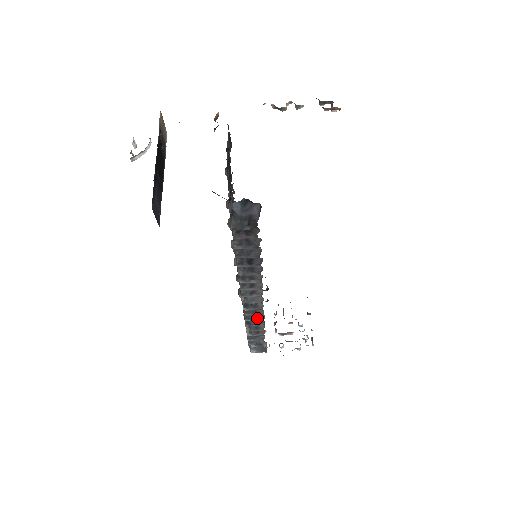
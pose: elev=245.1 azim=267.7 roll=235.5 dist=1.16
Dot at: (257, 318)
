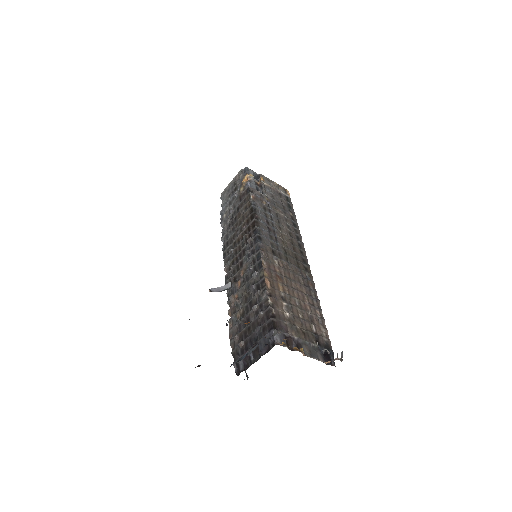
Dot at: occluded
